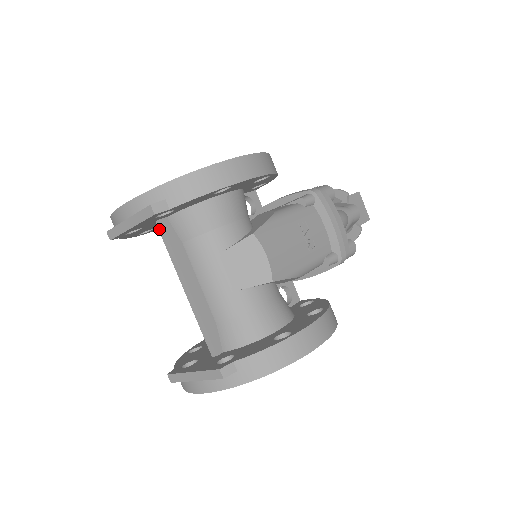
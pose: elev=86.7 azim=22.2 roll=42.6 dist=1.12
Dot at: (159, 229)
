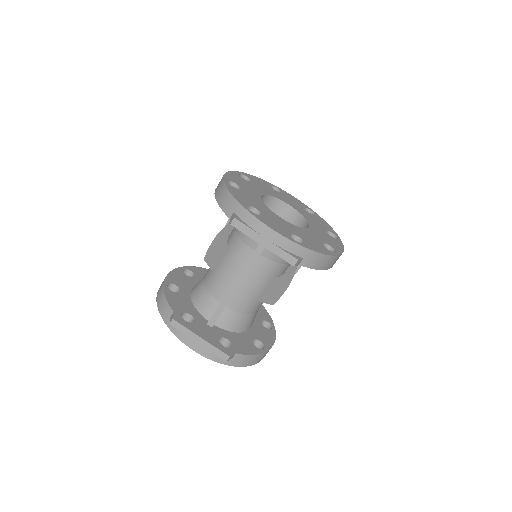
Dot at: occluded
